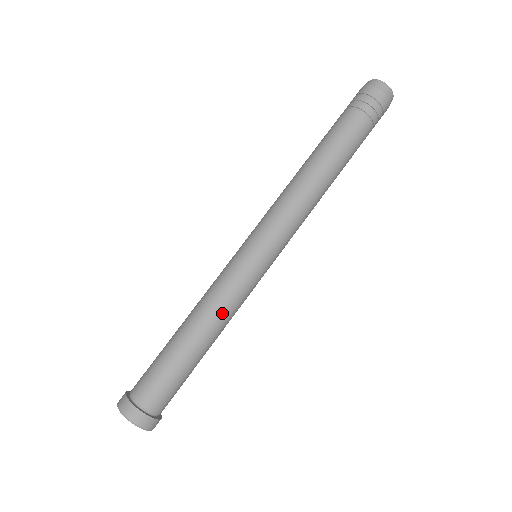
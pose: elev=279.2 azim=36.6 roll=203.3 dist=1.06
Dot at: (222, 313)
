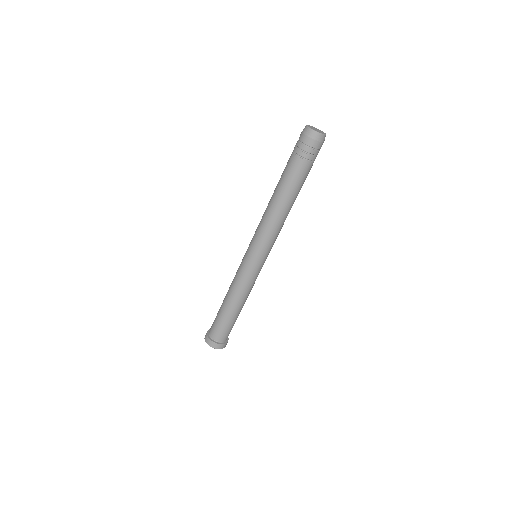
Dot at: occluded
